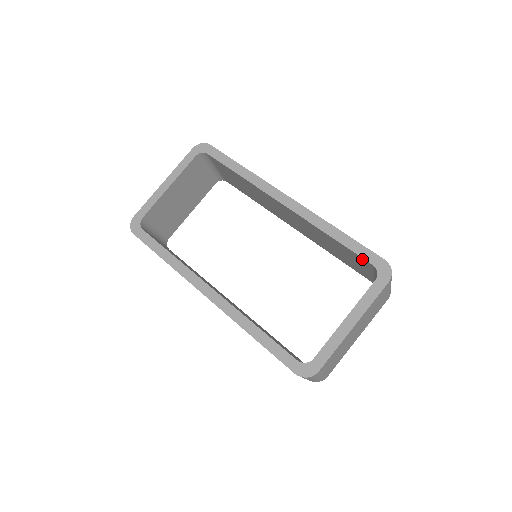
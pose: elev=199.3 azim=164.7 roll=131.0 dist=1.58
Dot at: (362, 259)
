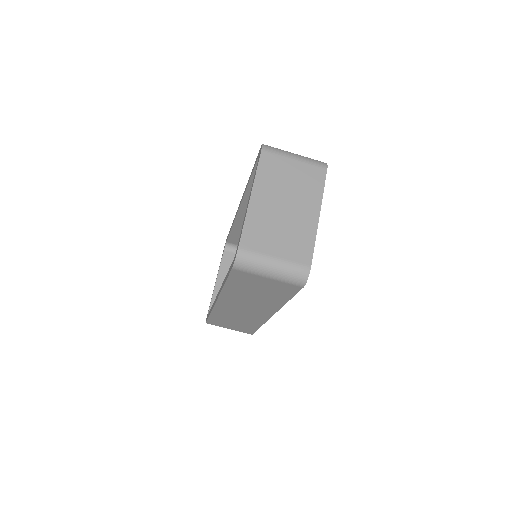
Dot at: occluded
